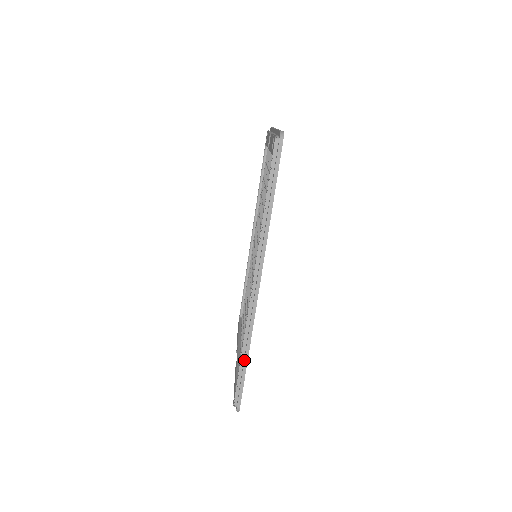
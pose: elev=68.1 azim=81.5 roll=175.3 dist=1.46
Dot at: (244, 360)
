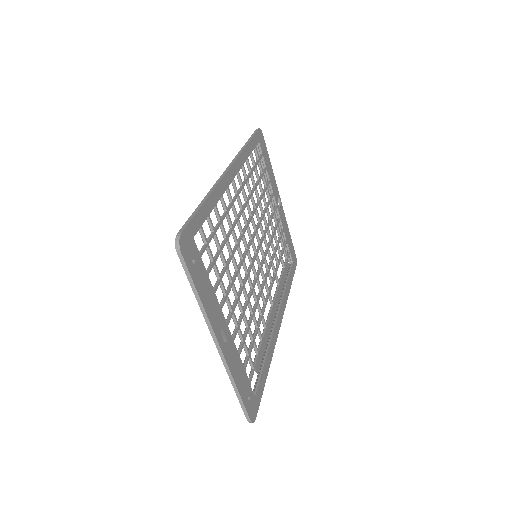
Dot at: occluded
